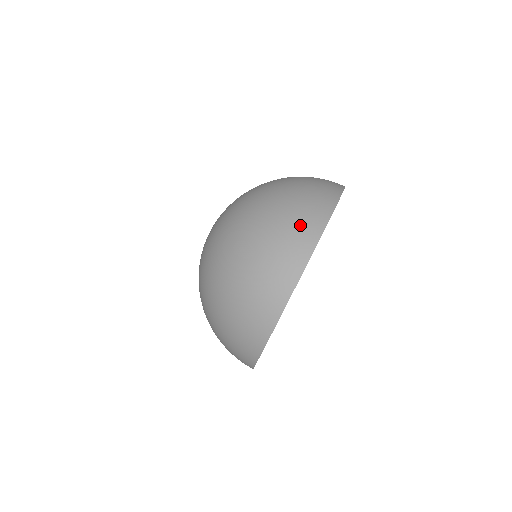
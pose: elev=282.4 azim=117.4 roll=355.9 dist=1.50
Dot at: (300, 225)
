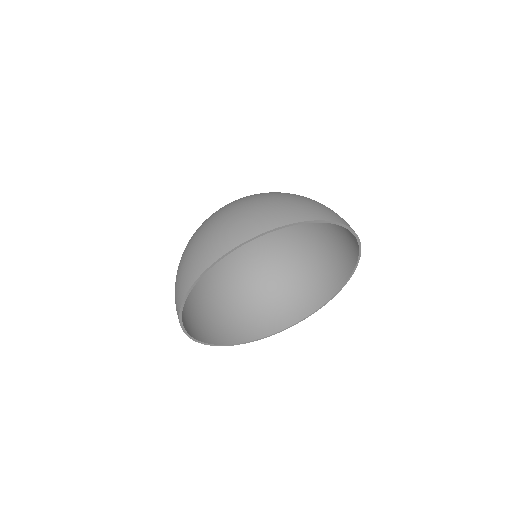
Dot at: (324, 209)
